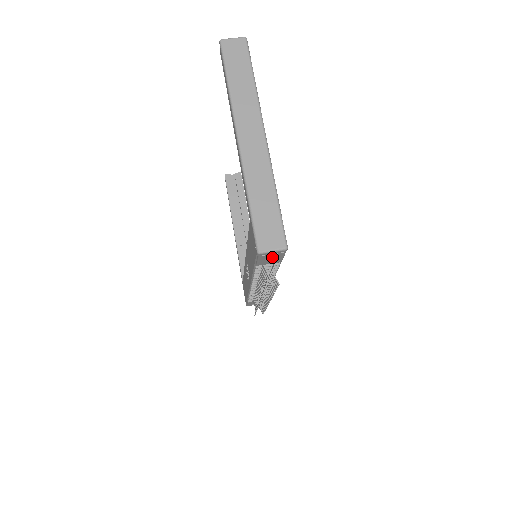
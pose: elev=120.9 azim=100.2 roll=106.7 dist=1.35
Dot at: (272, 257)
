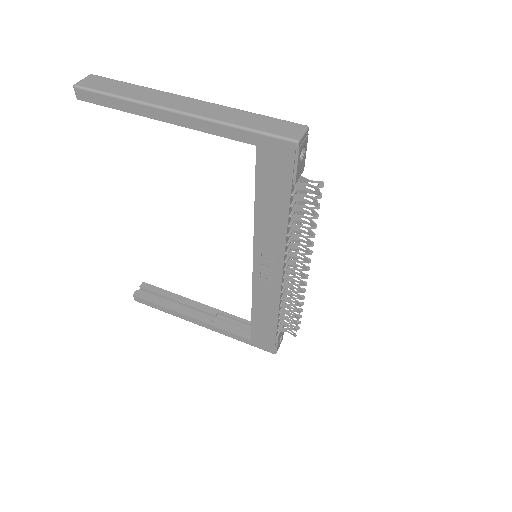
Dot at: (301, 157)
